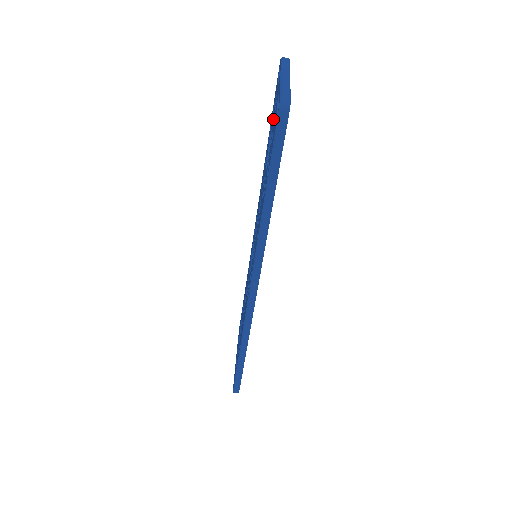
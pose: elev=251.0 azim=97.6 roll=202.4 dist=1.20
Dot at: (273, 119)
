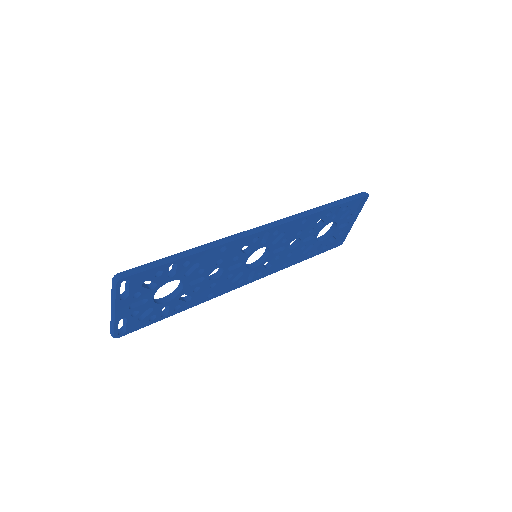
Dot at: occluded
